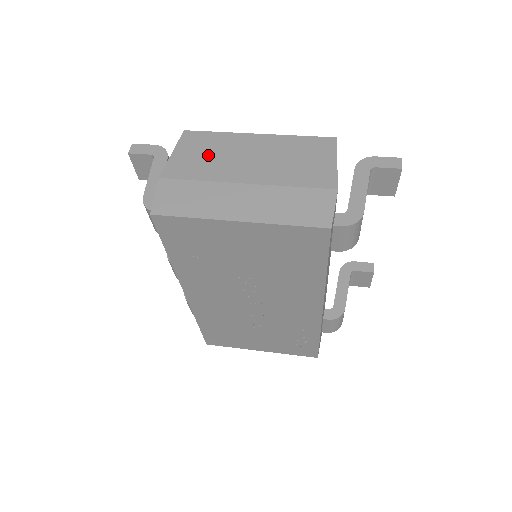
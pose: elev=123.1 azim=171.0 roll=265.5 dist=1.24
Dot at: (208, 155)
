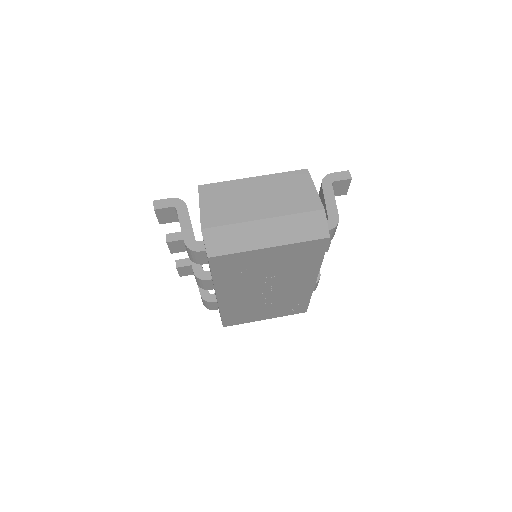
Dot at: (227, 202)
